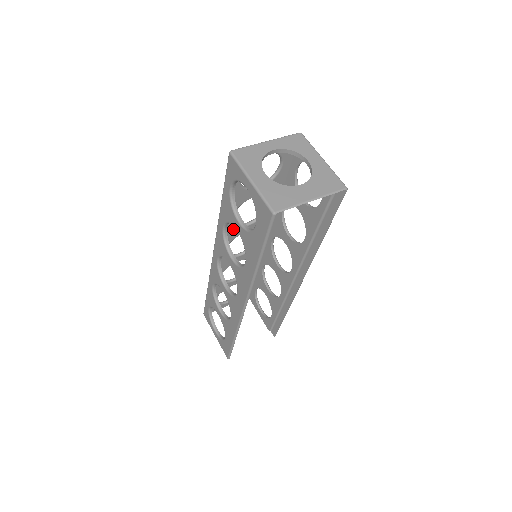
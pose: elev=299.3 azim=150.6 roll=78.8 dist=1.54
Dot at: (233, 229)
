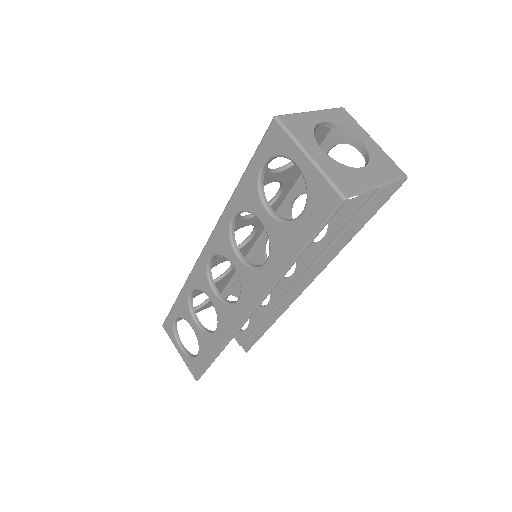
Dot at: occluded
